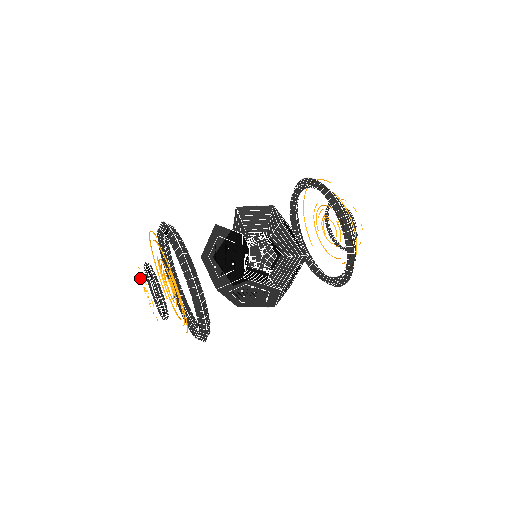
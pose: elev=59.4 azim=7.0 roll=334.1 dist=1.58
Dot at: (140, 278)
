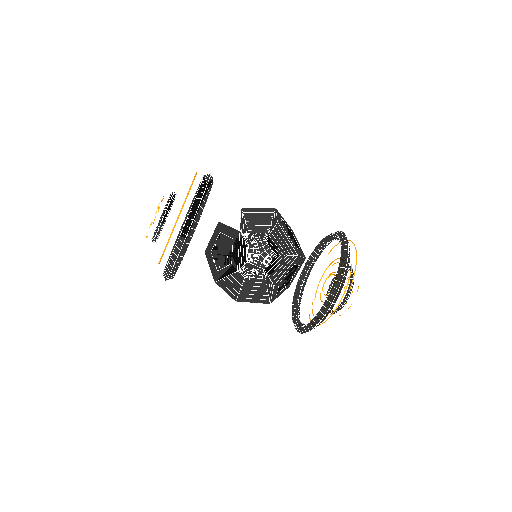
Dot at: occluded
